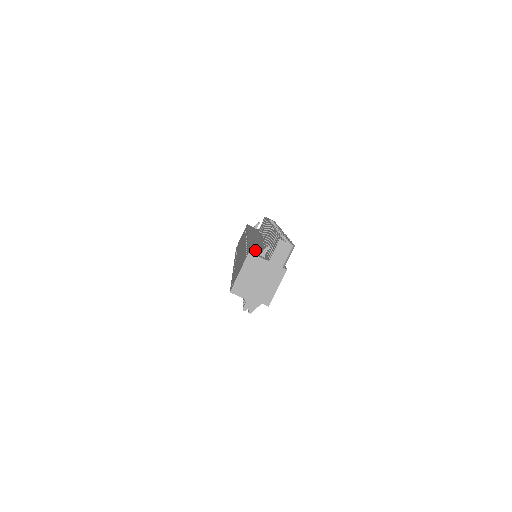
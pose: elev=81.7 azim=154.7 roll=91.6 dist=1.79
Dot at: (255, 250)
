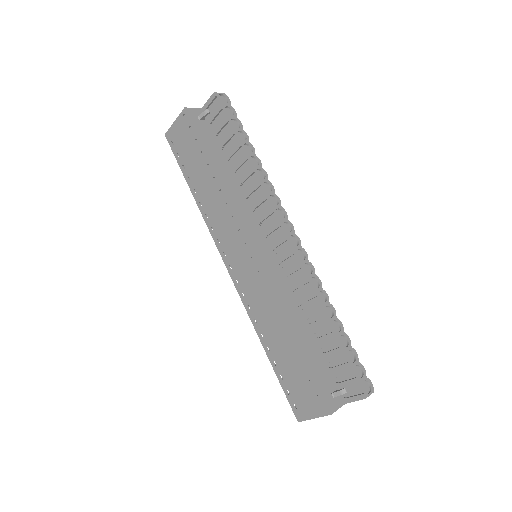
Dot at: (320, 377)
